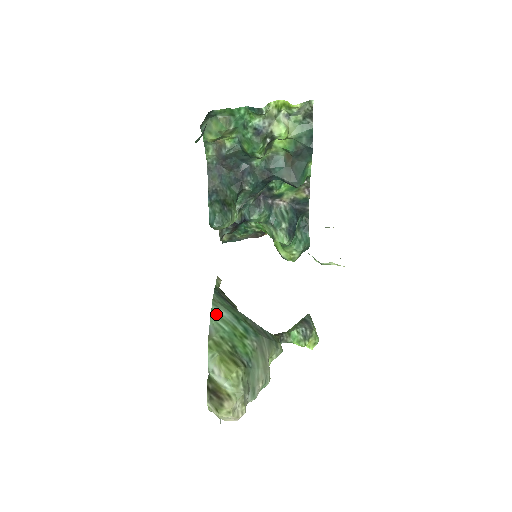
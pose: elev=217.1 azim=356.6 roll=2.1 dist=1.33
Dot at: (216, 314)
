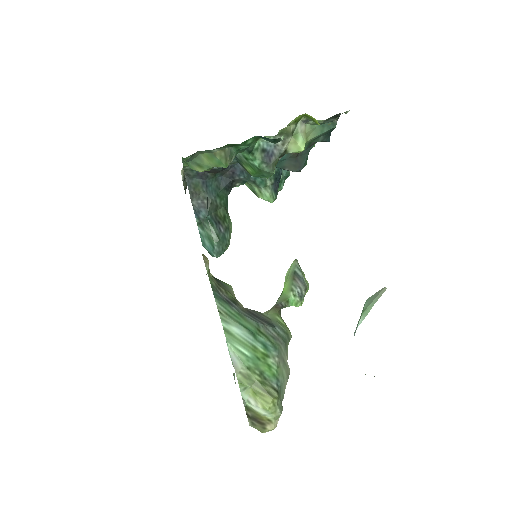
Dot at: (231, 335)
